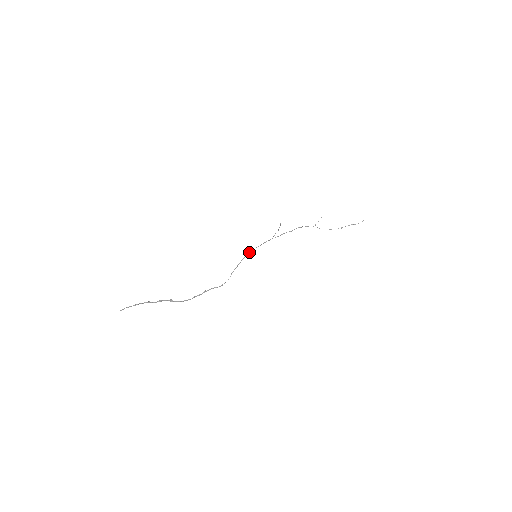
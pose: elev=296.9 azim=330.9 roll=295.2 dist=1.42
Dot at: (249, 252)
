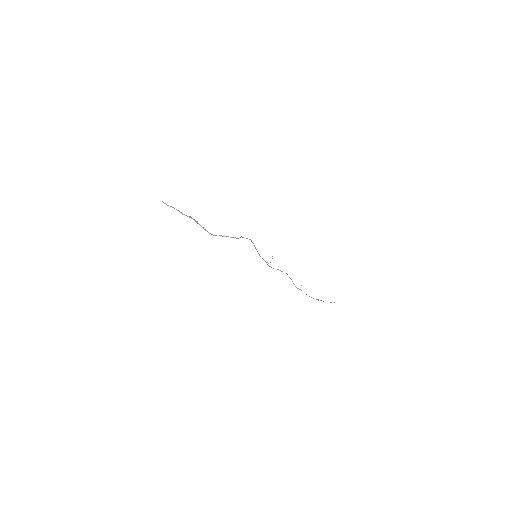
Dot at: (252, 242)
